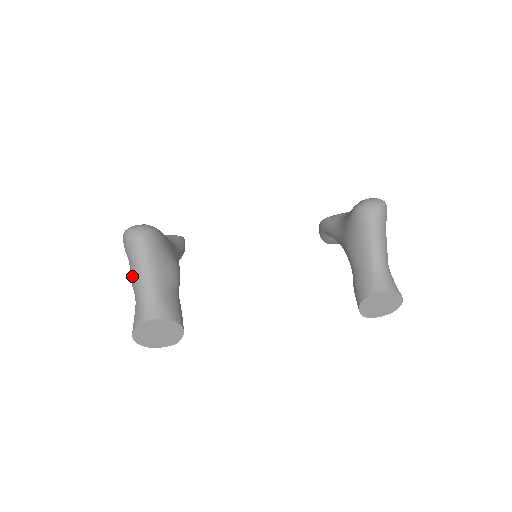
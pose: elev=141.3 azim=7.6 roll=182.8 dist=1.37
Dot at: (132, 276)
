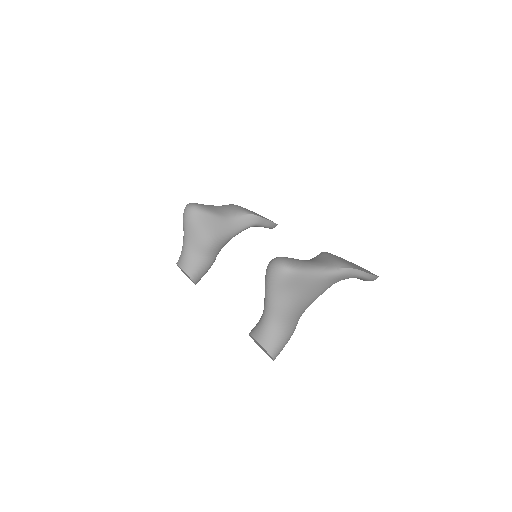
Dot at: occluded
